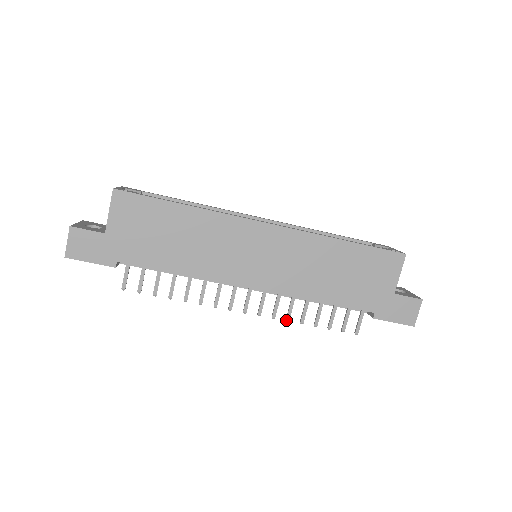
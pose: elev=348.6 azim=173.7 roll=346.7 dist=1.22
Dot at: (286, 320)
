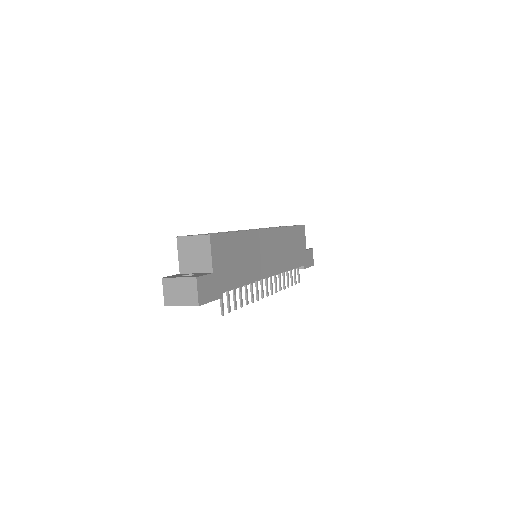
Dot at: occluded
